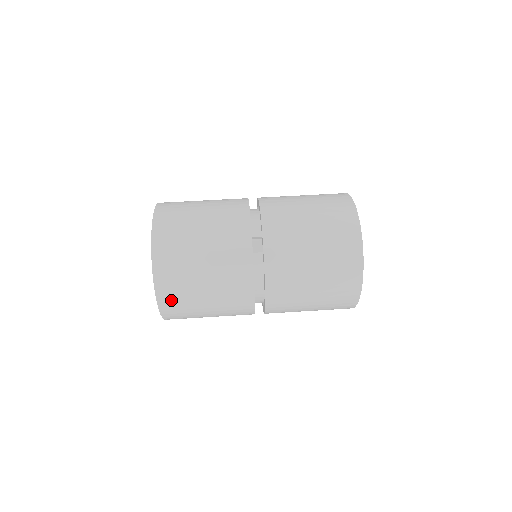
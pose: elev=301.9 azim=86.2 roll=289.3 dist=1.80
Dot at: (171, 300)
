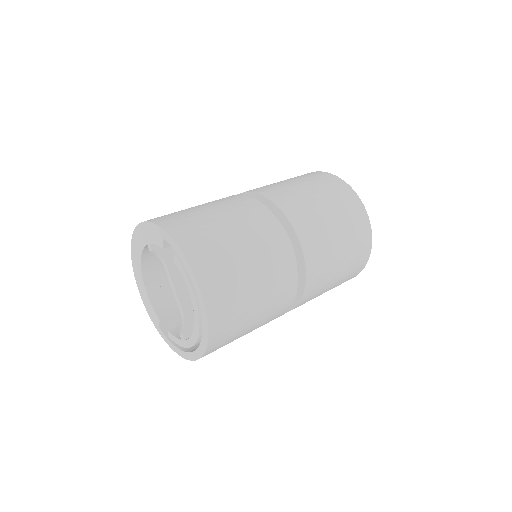
Dot at: (217, 289)
